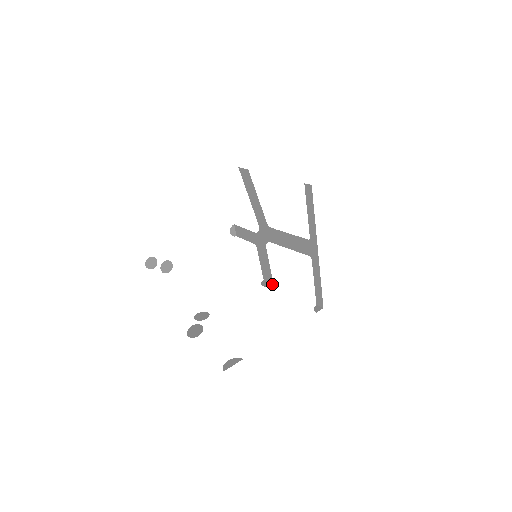
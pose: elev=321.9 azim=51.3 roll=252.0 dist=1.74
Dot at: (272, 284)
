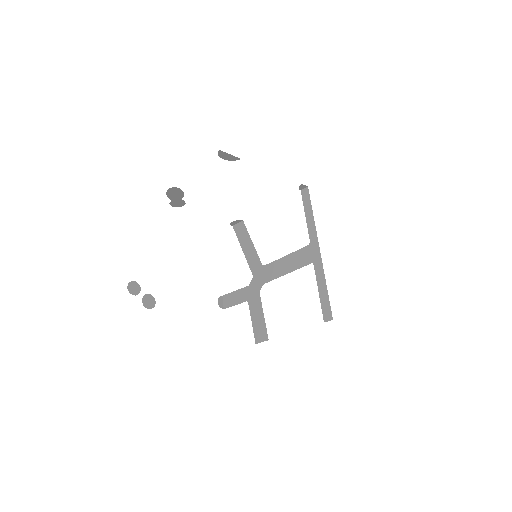
Dot at: (267, 340)
